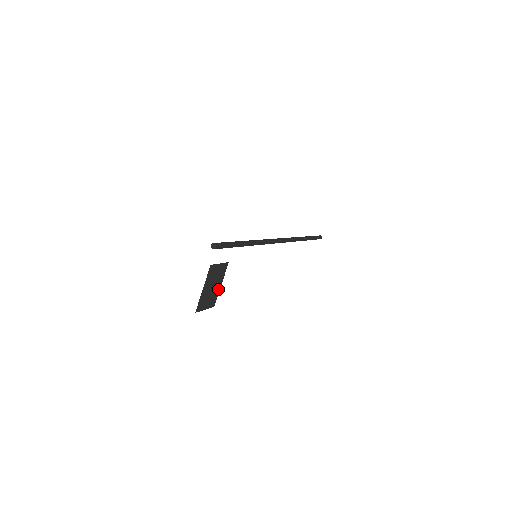
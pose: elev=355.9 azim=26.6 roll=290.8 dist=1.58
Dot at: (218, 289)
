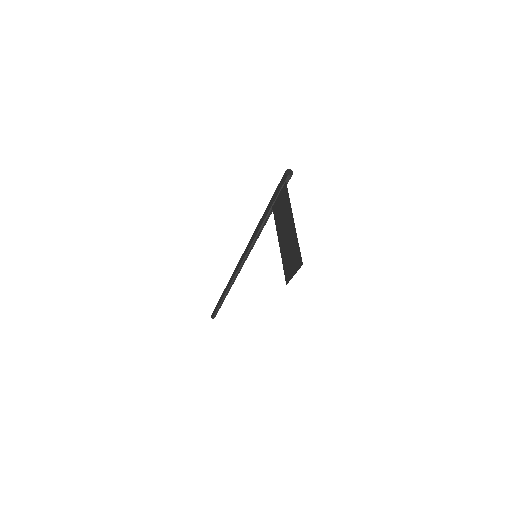
Dot at: (282, 258)
